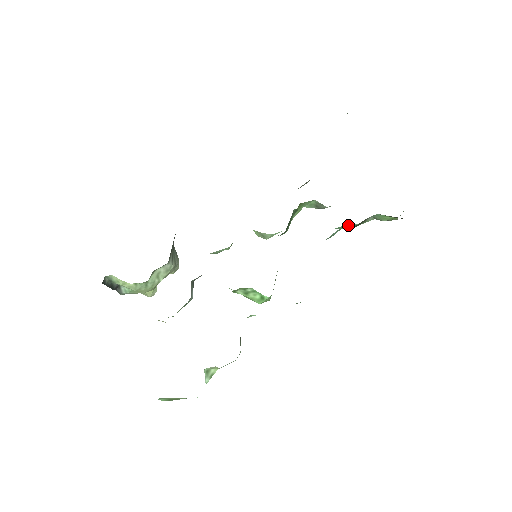
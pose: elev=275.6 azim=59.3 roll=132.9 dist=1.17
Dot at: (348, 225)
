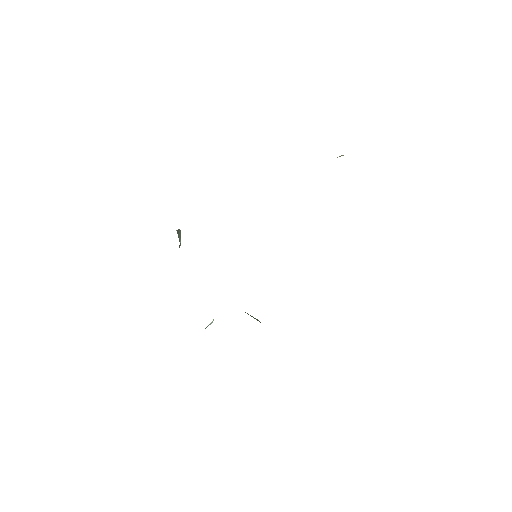
Dot at: occluded
